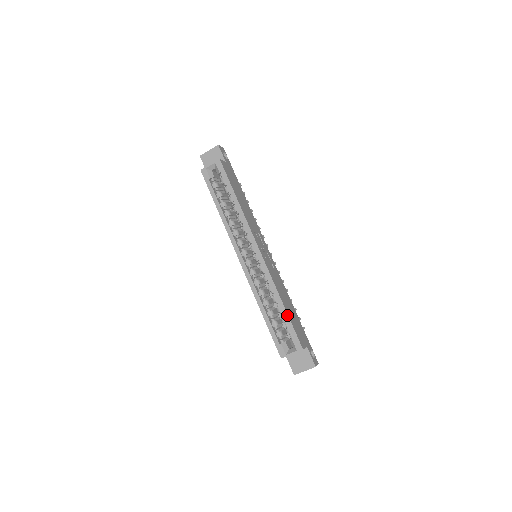
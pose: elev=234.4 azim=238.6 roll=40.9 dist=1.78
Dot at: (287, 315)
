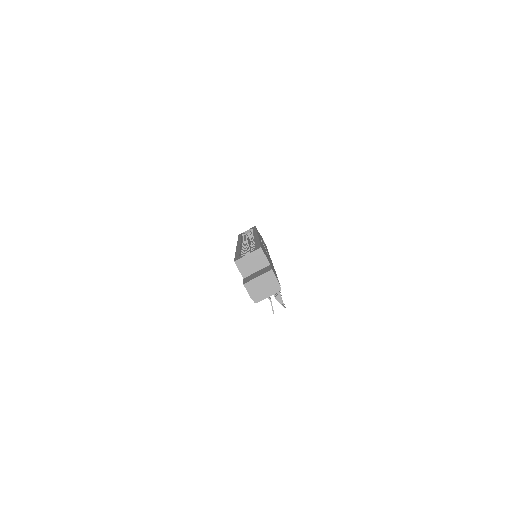
Dot at: (259, 242)
